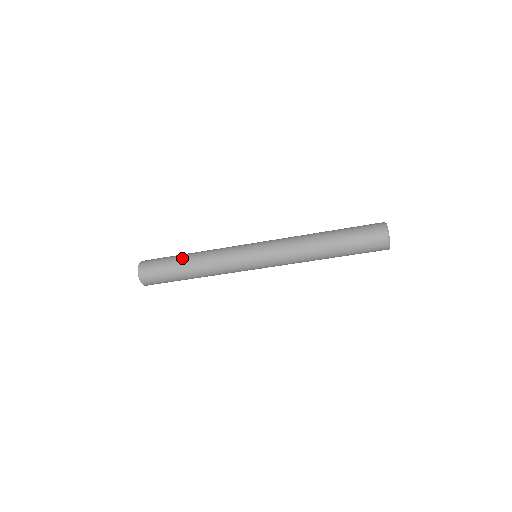
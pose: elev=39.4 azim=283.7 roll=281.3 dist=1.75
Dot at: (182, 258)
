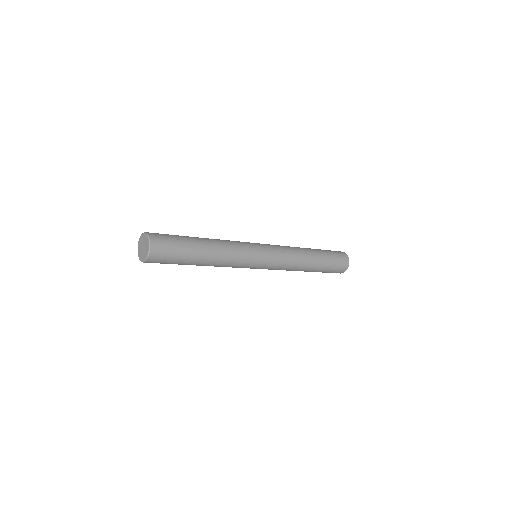
Dot at: (199, 242)
